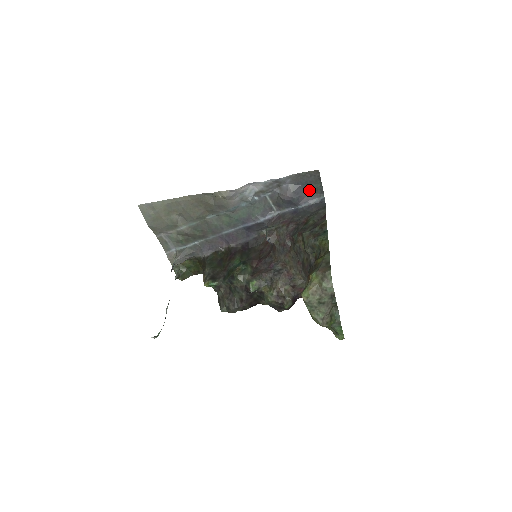
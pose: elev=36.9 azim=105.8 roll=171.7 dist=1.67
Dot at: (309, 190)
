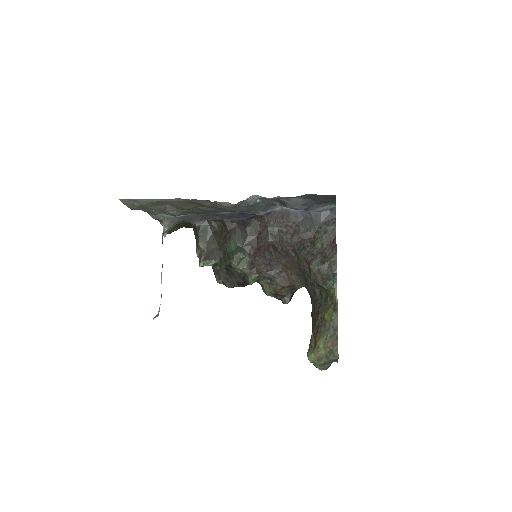
Dot at: (320, 202)
